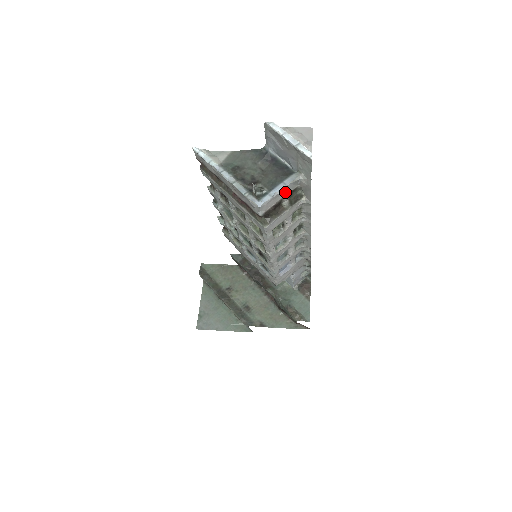
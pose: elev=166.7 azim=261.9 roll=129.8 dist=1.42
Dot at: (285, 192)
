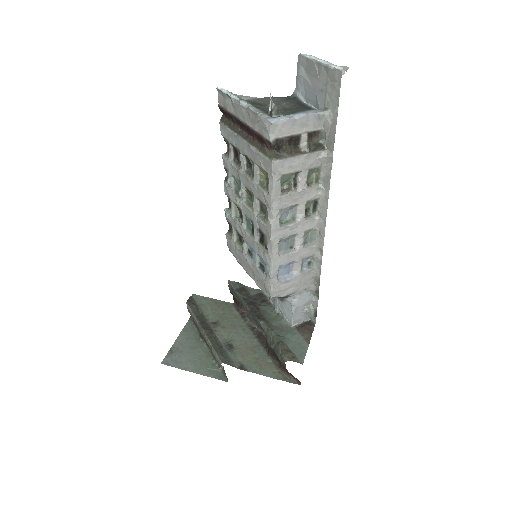
Dot at: (305, 126)
